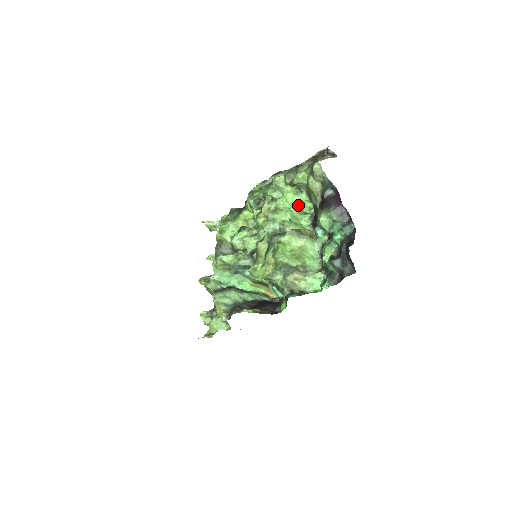
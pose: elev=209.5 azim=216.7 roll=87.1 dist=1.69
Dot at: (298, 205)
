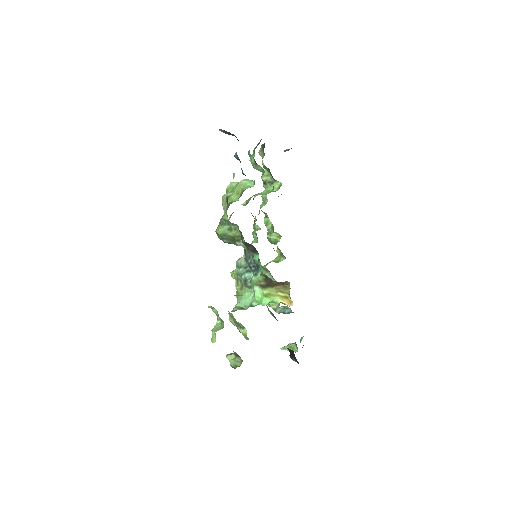
Dot at: (268, 189)
